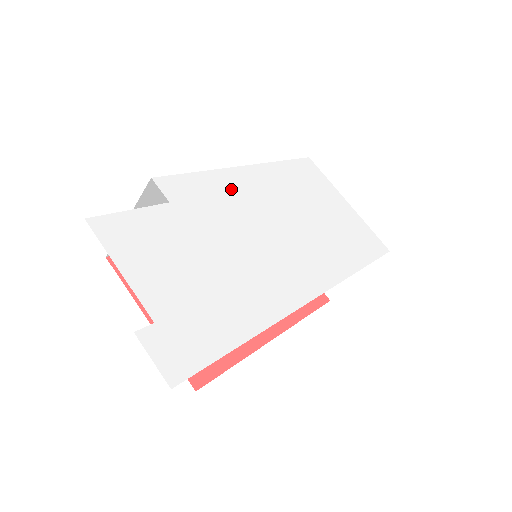
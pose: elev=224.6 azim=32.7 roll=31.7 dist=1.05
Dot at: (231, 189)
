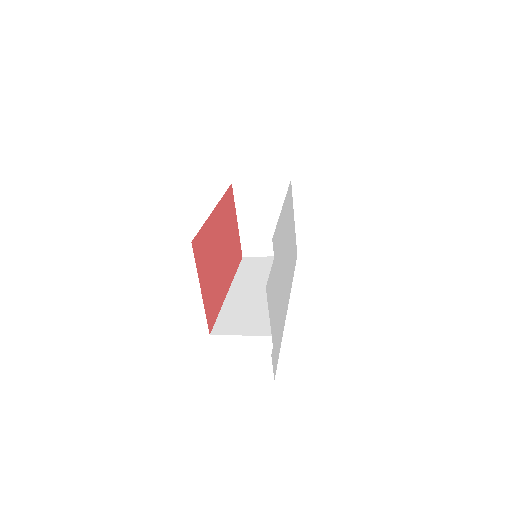
Dot at: (281, 232)
